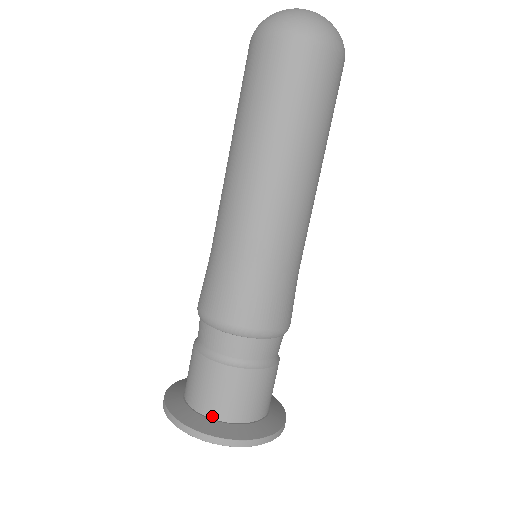
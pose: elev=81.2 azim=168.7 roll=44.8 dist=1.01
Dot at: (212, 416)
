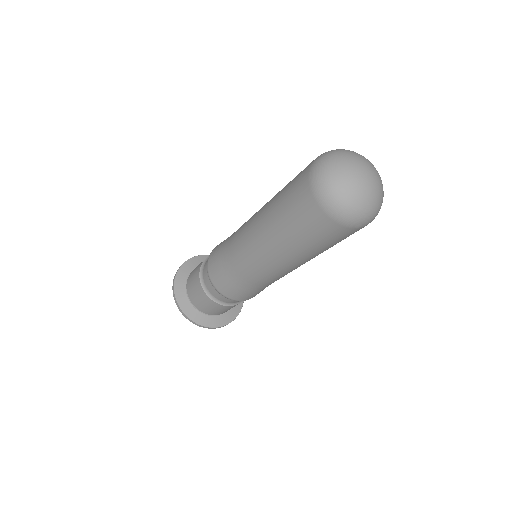
Dot at: (212, 315)
